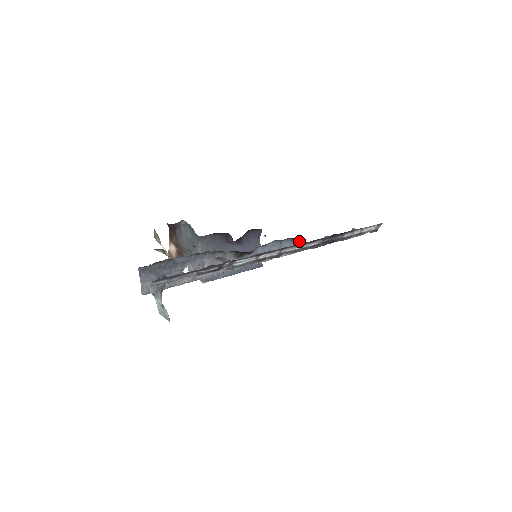
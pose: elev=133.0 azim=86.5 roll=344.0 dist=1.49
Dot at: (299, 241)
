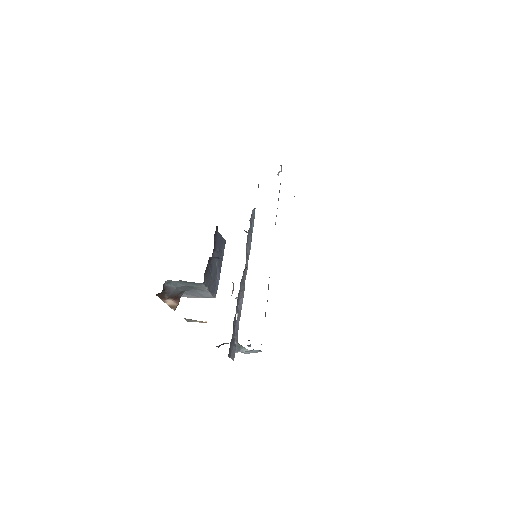
Dot at: (253, 209)
